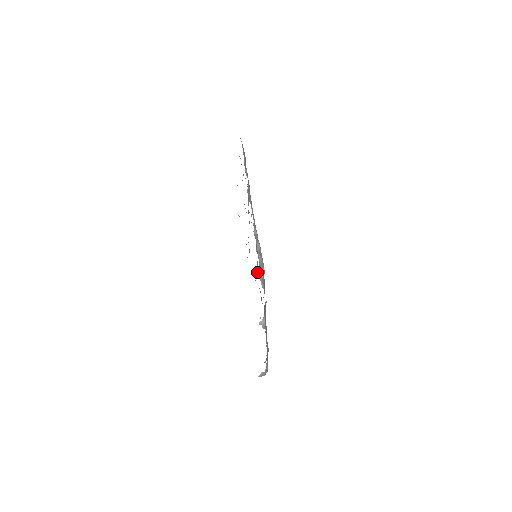
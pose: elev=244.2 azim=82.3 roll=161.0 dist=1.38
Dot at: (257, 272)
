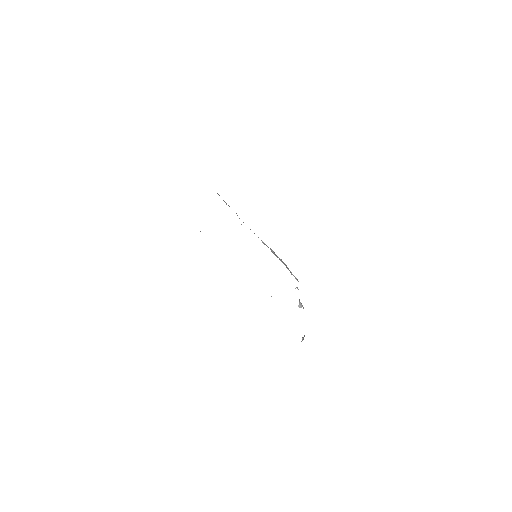
Dot at: occluded
